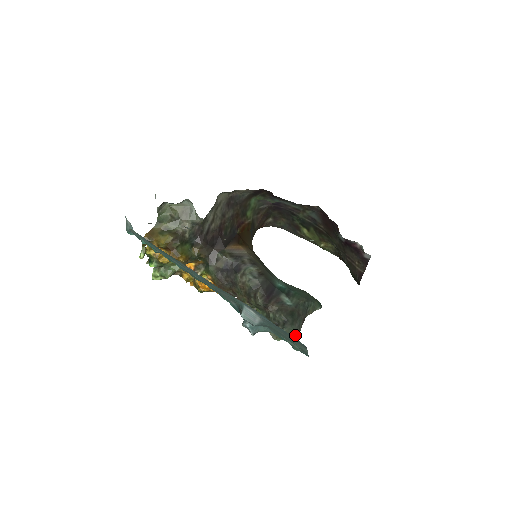
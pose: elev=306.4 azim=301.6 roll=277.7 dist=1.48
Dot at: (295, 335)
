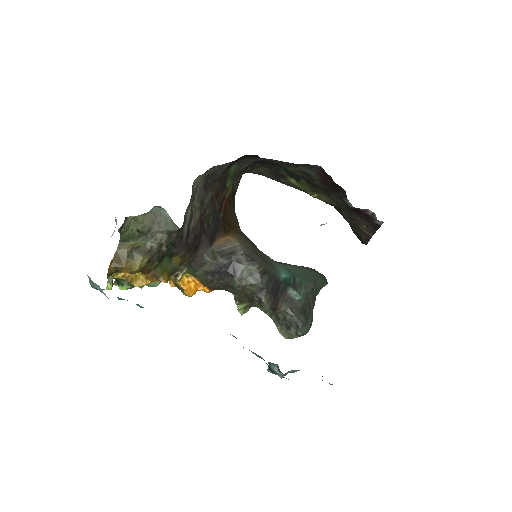
Dot at: (308, 331)
